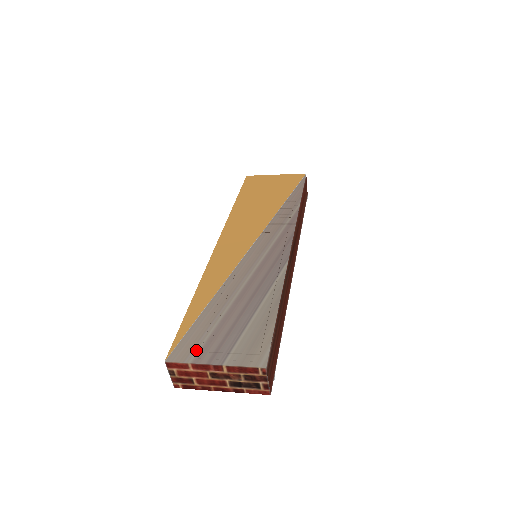
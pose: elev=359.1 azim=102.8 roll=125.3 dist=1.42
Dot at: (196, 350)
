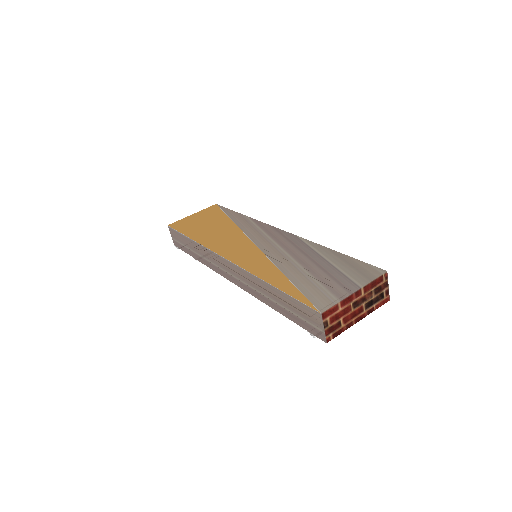
Dot at: (330, 295)
